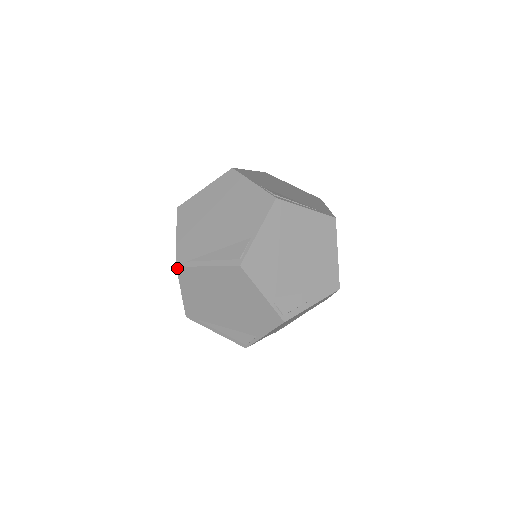
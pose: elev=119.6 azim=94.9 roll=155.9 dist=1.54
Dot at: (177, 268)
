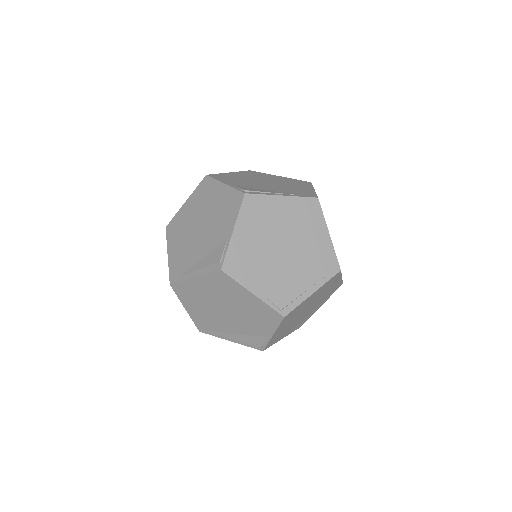
Dot at: (200, 331)
